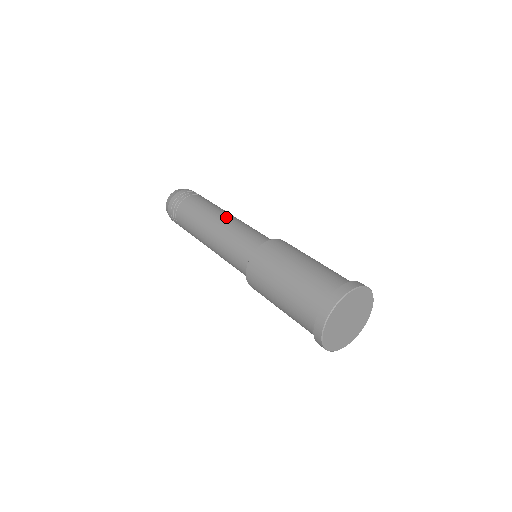
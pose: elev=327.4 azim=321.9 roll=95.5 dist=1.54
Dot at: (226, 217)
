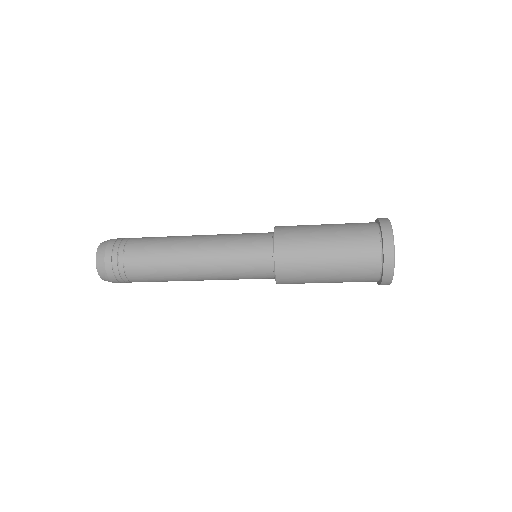
Dot at: occluded
